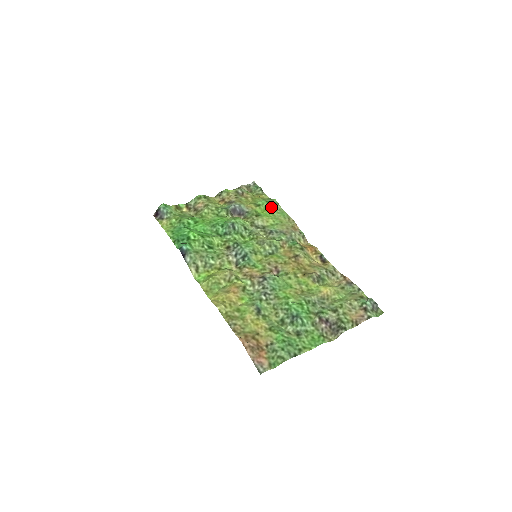
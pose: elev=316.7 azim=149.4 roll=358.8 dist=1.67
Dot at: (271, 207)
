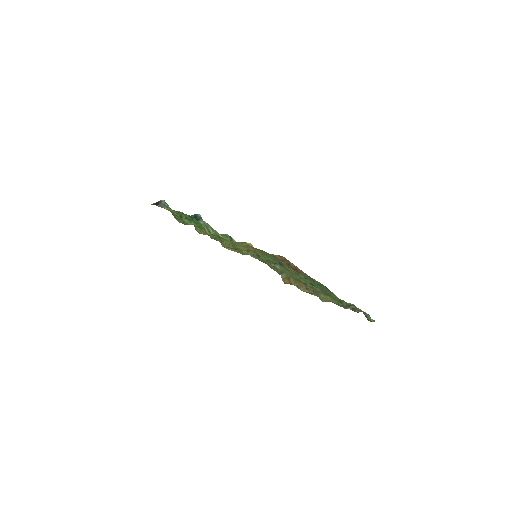
Dot at: occluded
